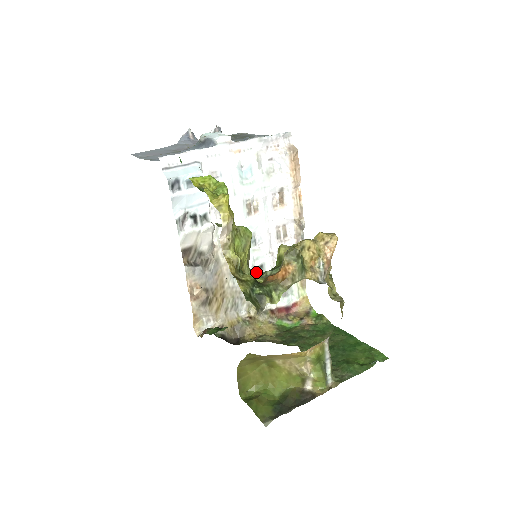
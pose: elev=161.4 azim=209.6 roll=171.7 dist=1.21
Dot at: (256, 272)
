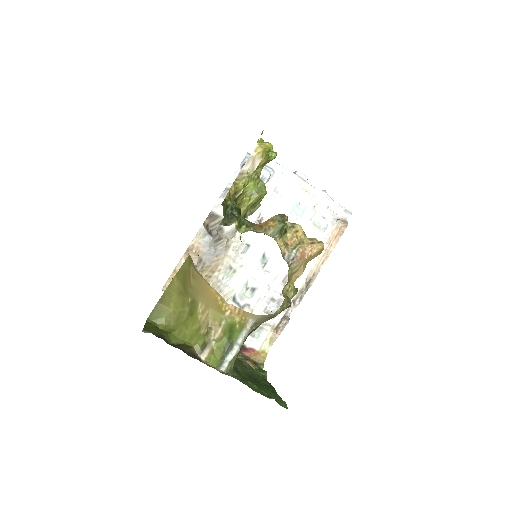
Dot at: occluded
